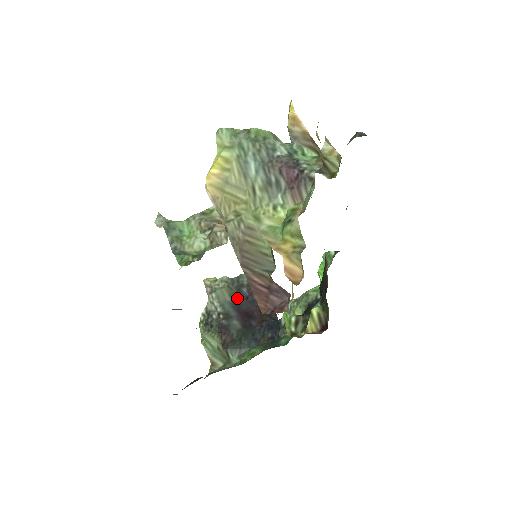
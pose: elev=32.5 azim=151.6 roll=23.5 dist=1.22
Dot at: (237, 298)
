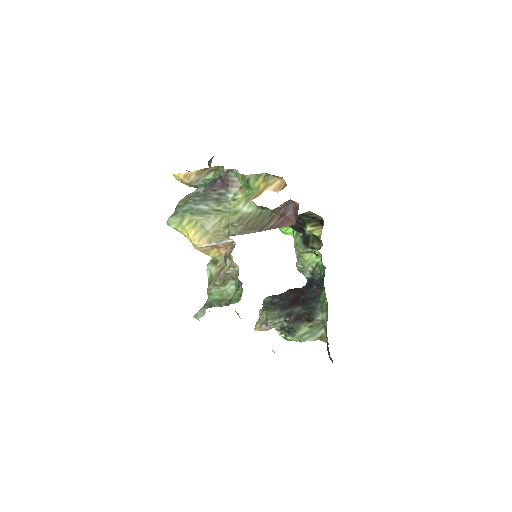
Dot at: (279, 306)
